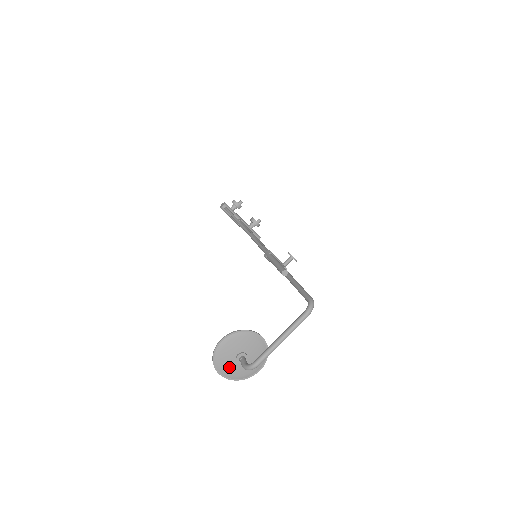
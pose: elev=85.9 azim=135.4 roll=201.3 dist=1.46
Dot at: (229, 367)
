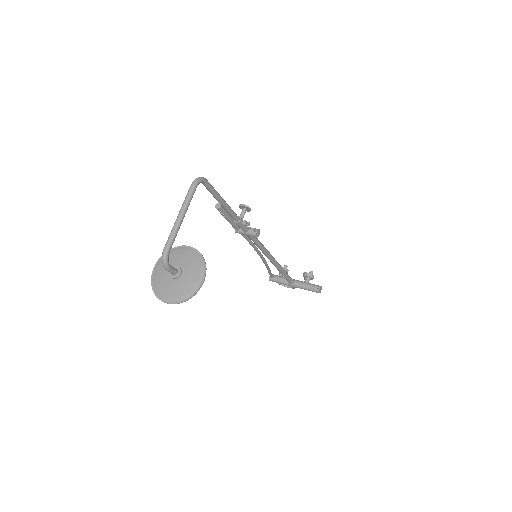
Dot at: (169, 289)
